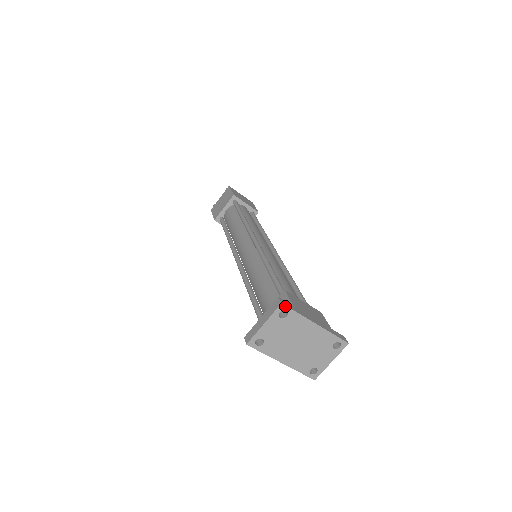
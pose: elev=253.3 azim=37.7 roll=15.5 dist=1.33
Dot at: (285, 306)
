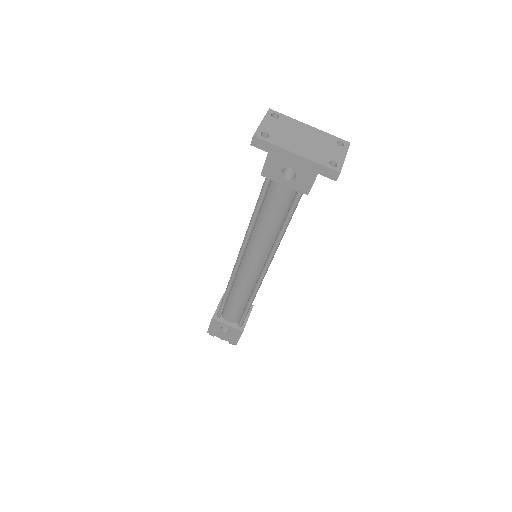
Dot at: (273, 111)
